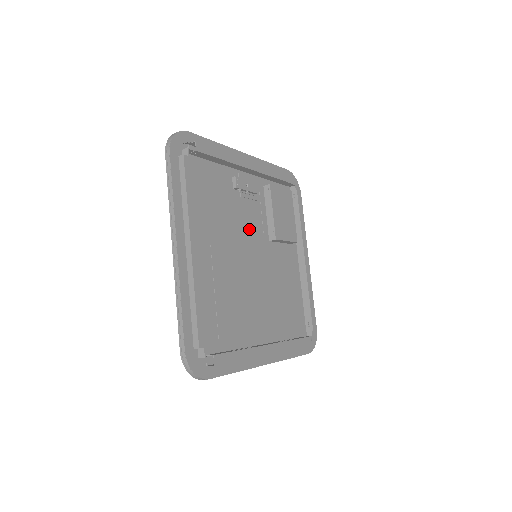
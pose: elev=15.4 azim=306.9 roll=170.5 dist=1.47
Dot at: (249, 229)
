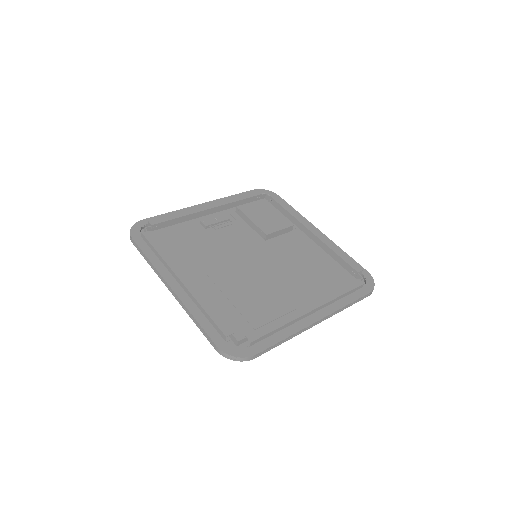
Dot at: (238, 244)
